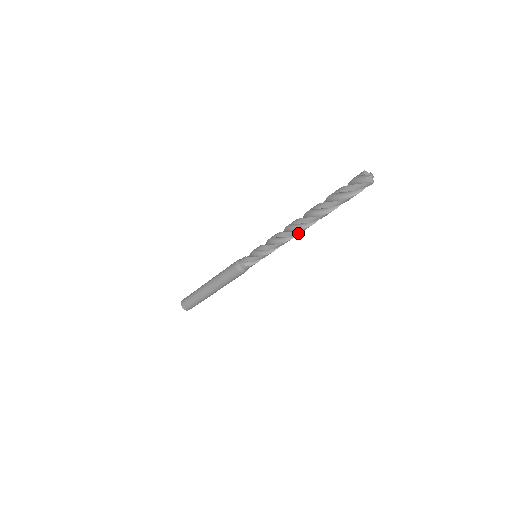
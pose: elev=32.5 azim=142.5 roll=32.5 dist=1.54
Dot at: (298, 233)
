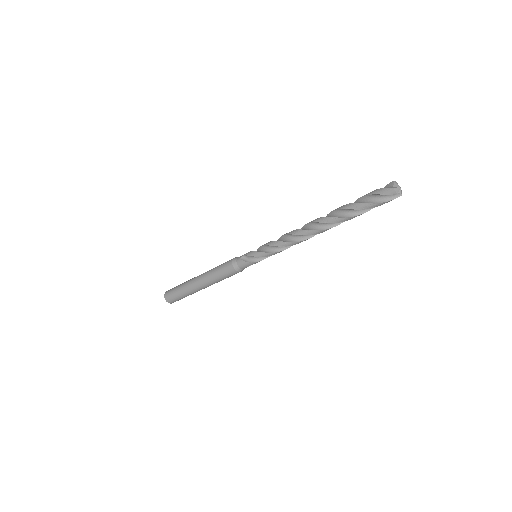
Dot at: (304, 234)
